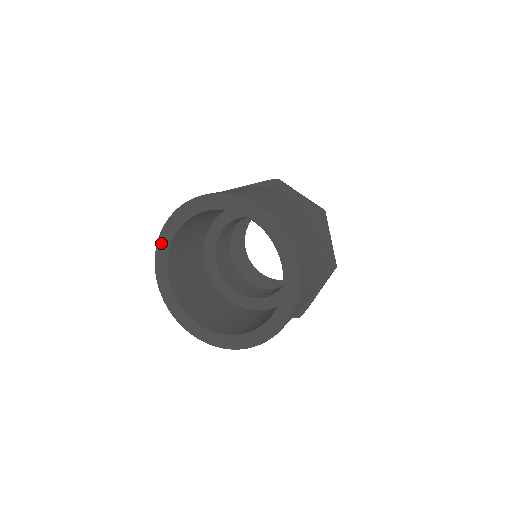
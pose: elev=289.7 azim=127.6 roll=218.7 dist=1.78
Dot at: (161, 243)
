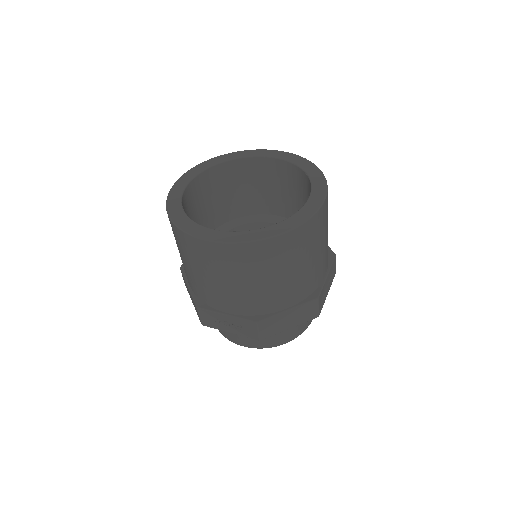
Dot at: (175, 188)
